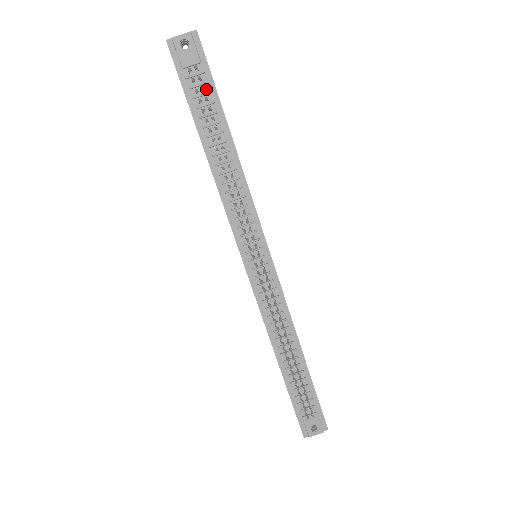
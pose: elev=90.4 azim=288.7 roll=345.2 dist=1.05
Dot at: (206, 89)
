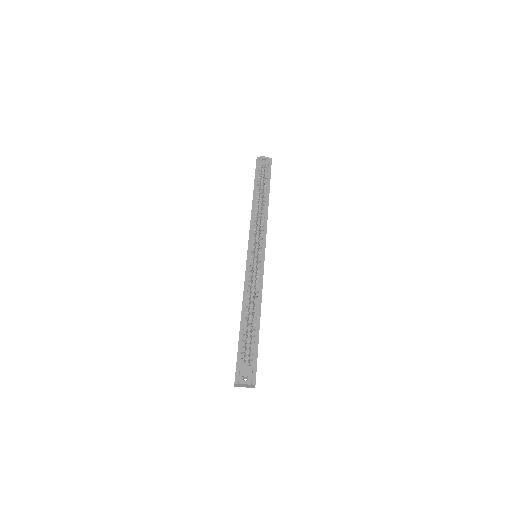
Dot at: (266, 177)
